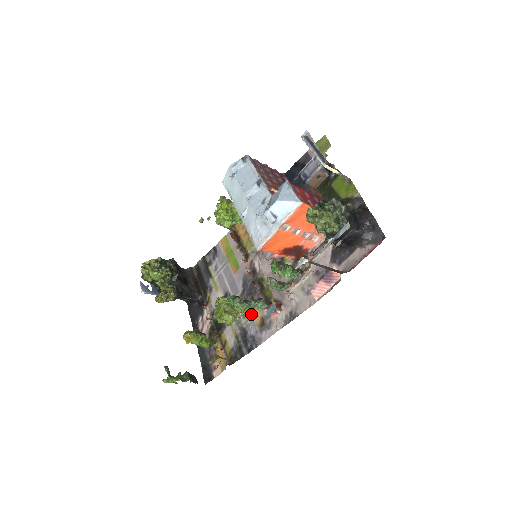
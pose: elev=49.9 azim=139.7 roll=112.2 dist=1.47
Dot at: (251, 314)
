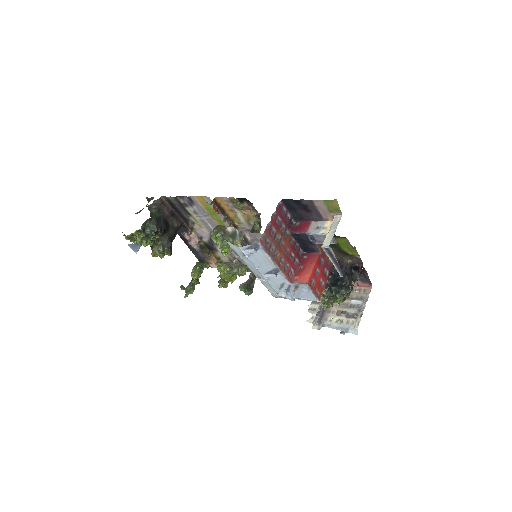
Dot at: occluded
